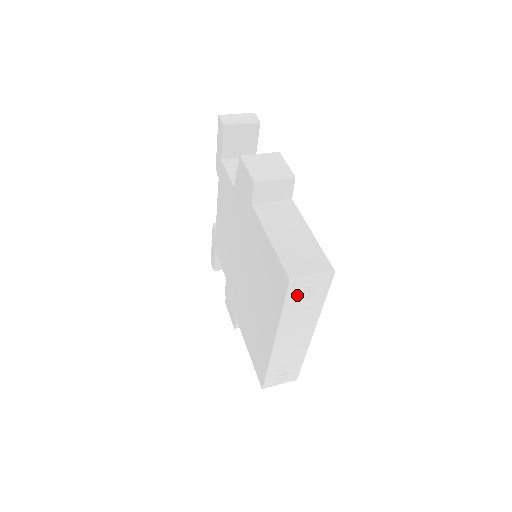
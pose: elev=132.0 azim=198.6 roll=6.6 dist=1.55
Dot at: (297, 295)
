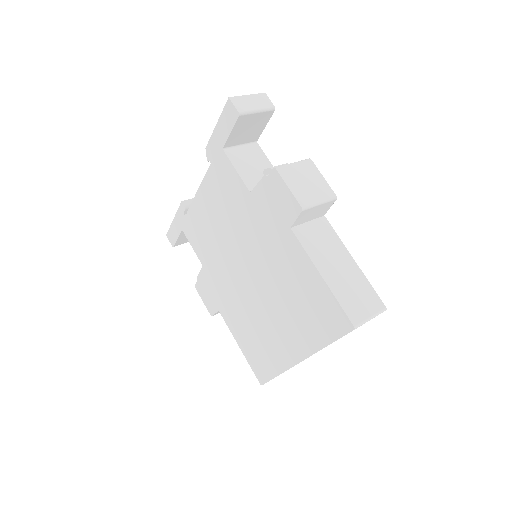
Dot at: occluded
